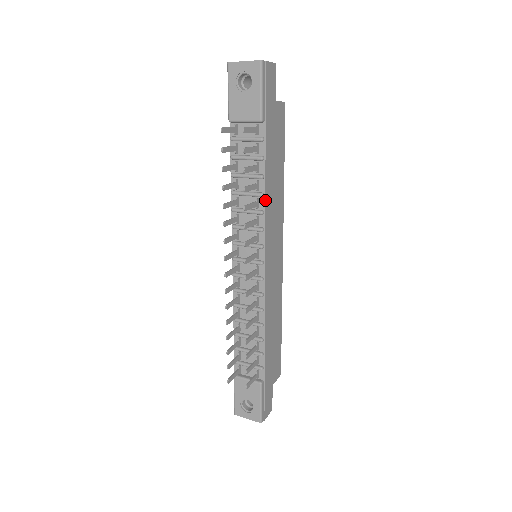
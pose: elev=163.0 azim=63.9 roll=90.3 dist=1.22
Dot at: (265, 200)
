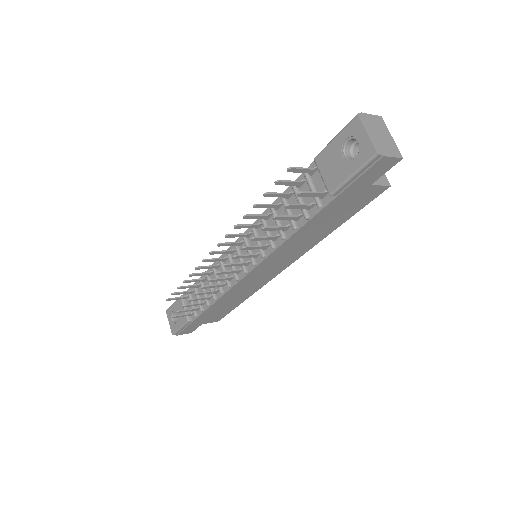
Dot at: (283, 243)
